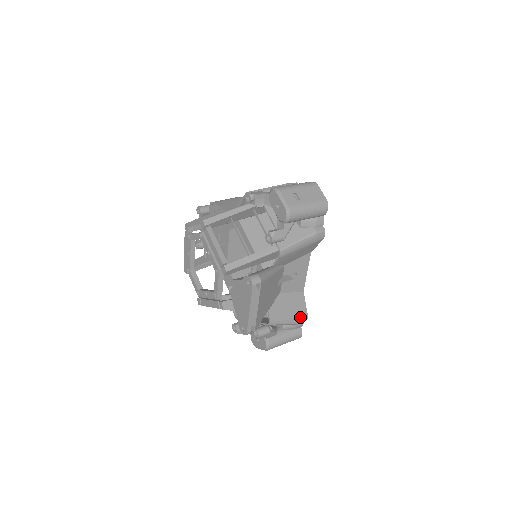
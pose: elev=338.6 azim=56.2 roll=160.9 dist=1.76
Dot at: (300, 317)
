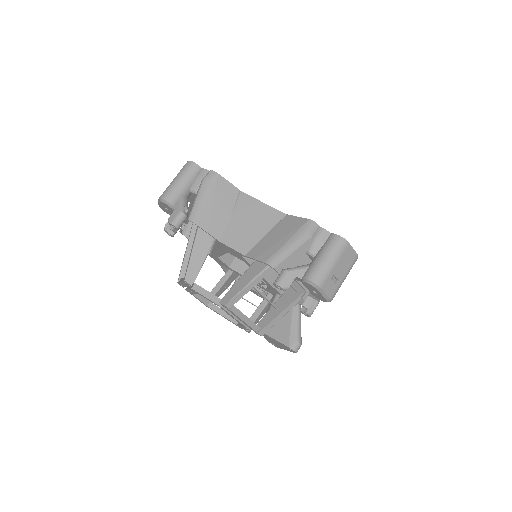
Dot at: occluded
